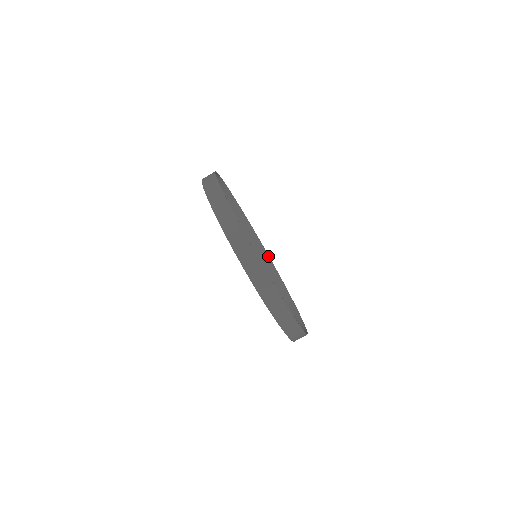
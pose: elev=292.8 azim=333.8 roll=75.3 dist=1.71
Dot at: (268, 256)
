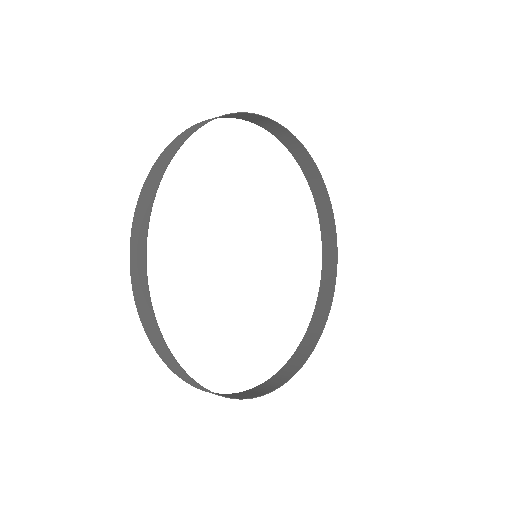
Dot at: (335, 230)
